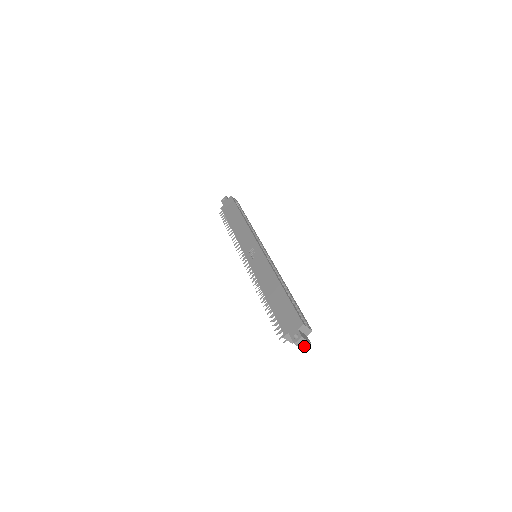
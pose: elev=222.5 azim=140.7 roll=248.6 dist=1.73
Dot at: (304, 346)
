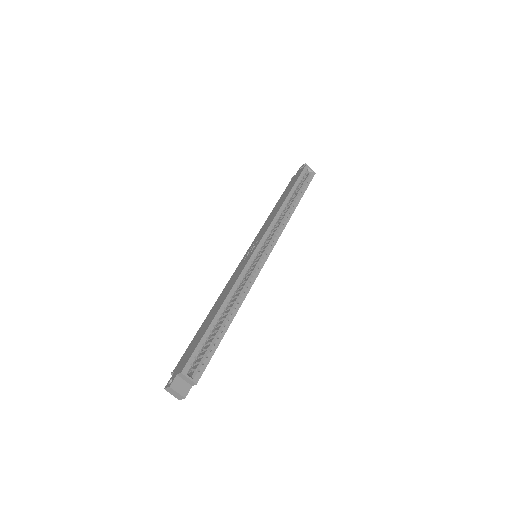
Dot at: (178, 397)
